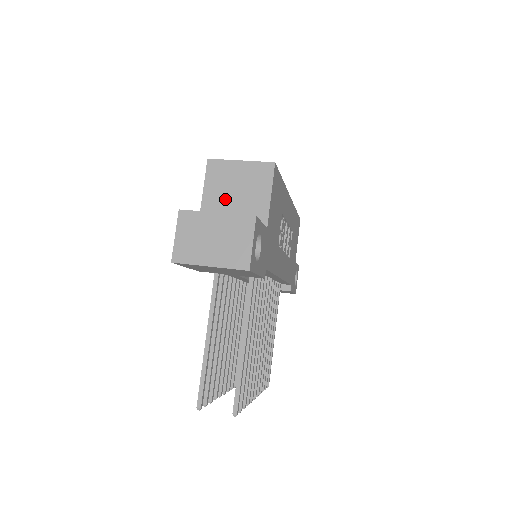
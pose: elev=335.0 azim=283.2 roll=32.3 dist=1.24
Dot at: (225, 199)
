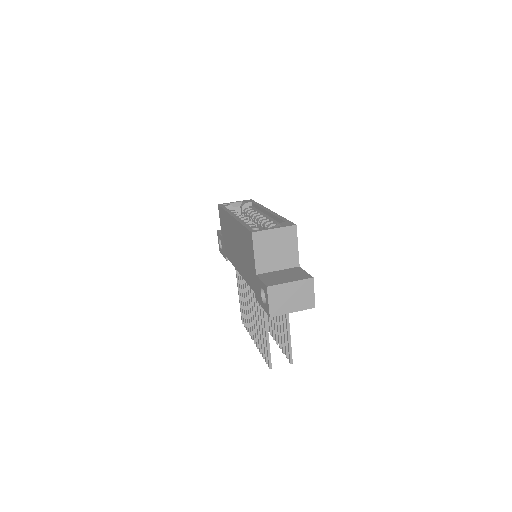
Dot at: (270, 256)
